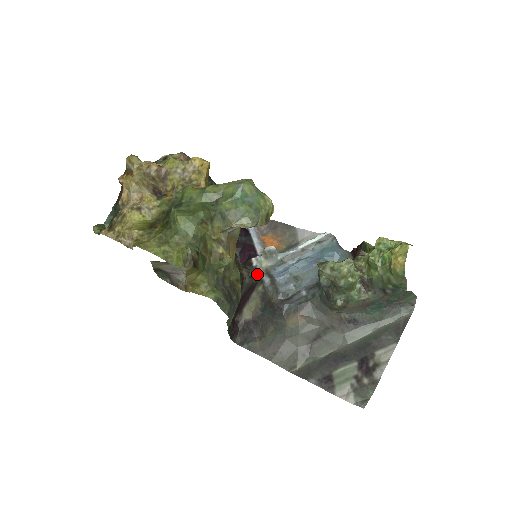
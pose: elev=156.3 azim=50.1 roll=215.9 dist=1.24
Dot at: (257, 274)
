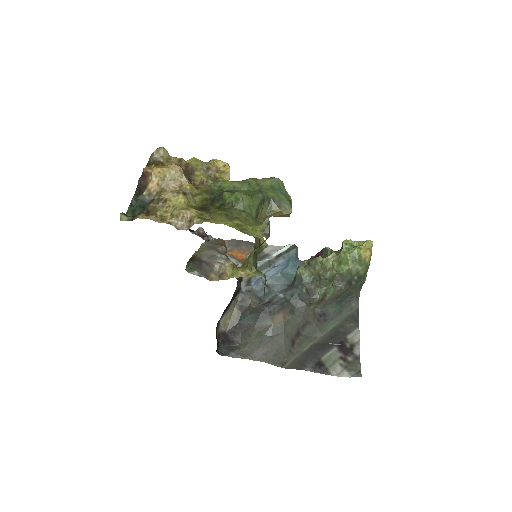
Dot at: (241, 280)
